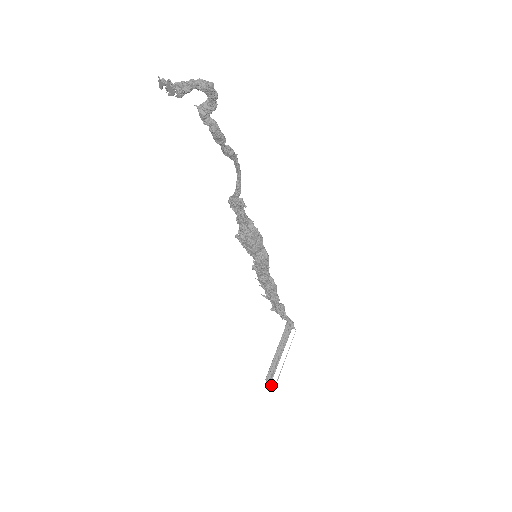
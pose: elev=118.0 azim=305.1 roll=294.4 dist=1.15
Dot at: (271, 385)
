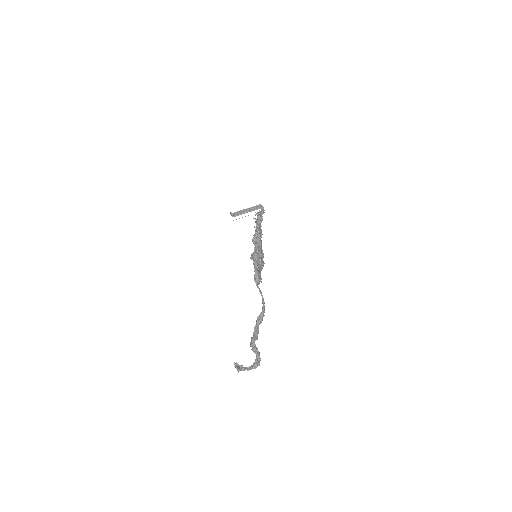
Dot at: occluded
